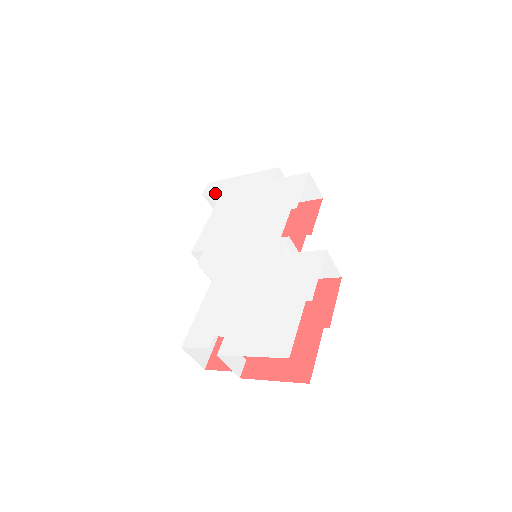
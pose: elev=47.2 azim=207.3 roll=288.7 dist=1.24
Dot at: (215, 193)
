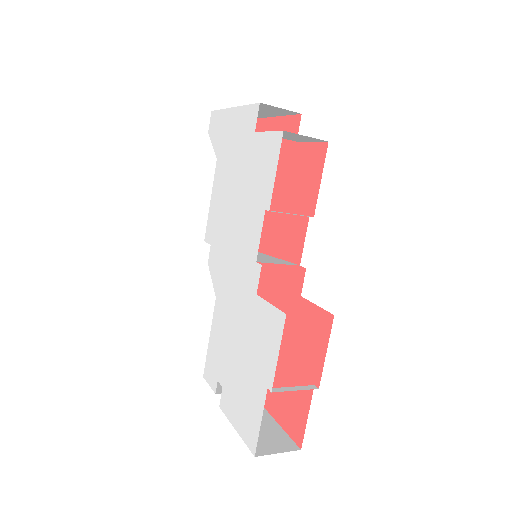
Dot at: (215, 137)
